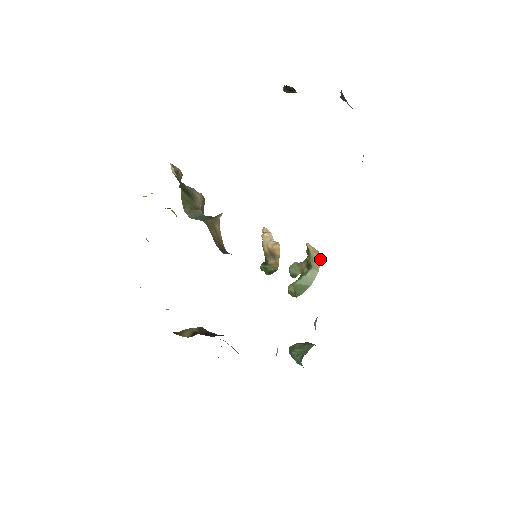
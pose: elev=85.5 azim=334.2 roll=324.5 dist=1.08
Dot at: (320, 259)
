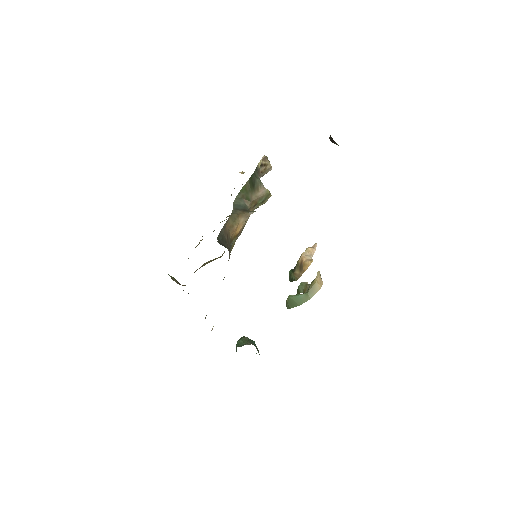
Dot at: (318, 290)
